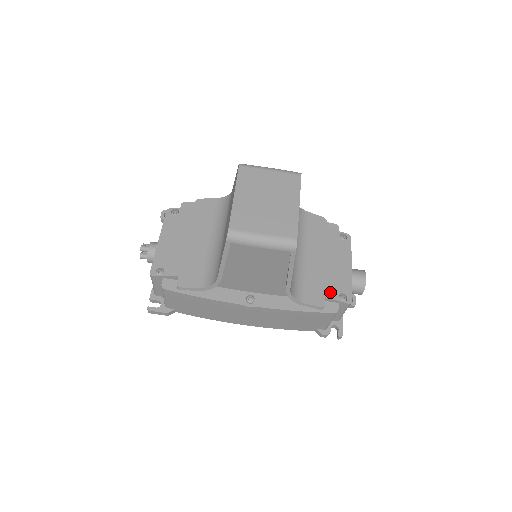
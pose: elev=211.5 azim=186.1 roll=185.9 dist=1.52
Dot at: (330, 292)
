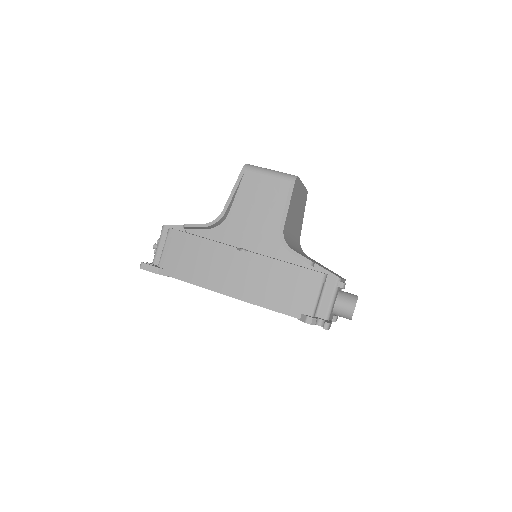
Dot at: occluded
